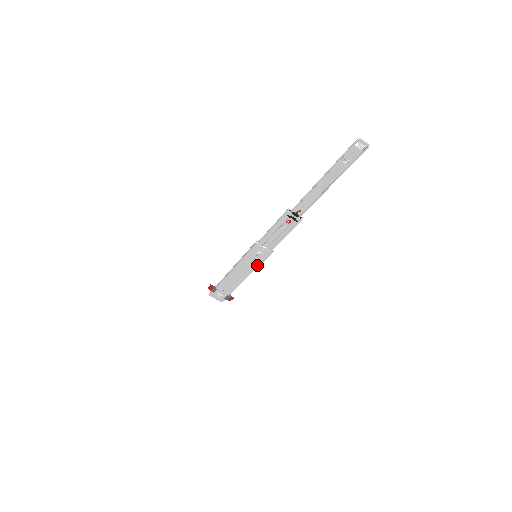
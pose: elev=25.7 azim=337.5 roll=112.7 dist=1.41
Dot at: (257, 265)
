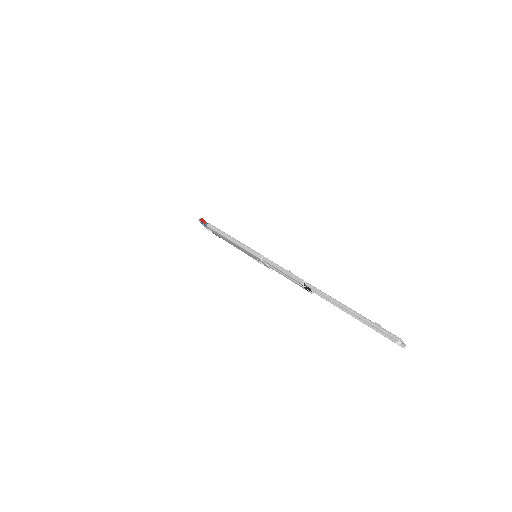
Dot at: (254, 258)
